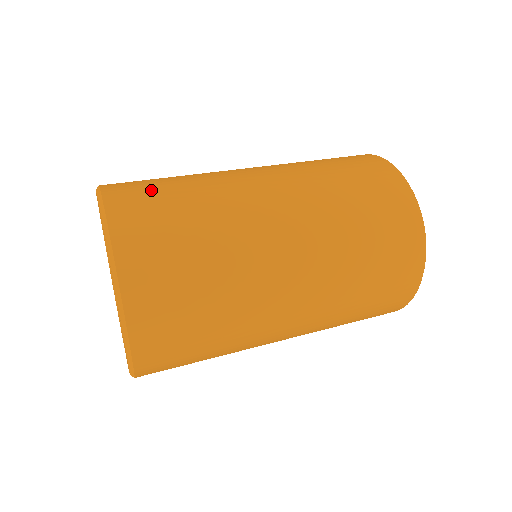
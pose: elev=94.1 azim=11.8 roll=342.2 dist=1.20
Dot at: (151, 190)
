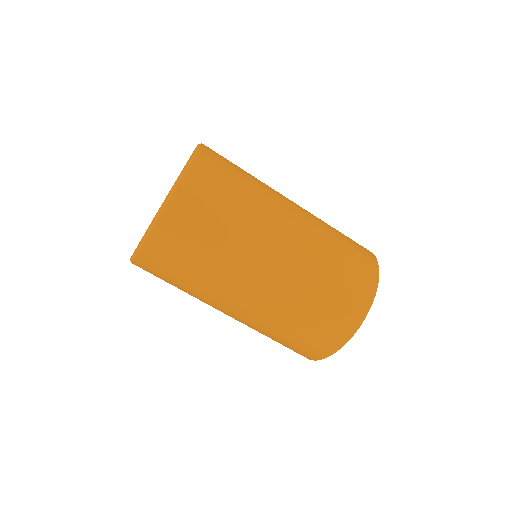
Dot at: occluded
